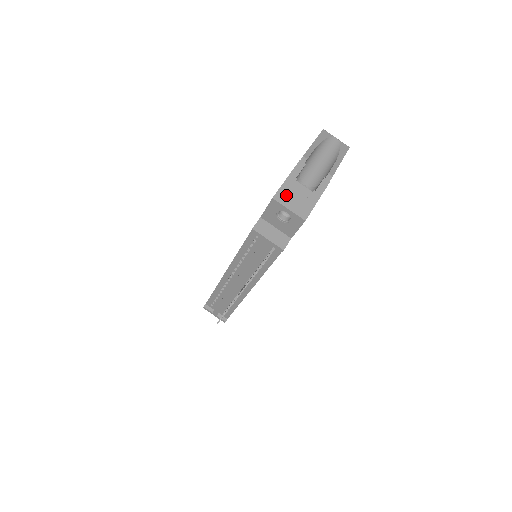
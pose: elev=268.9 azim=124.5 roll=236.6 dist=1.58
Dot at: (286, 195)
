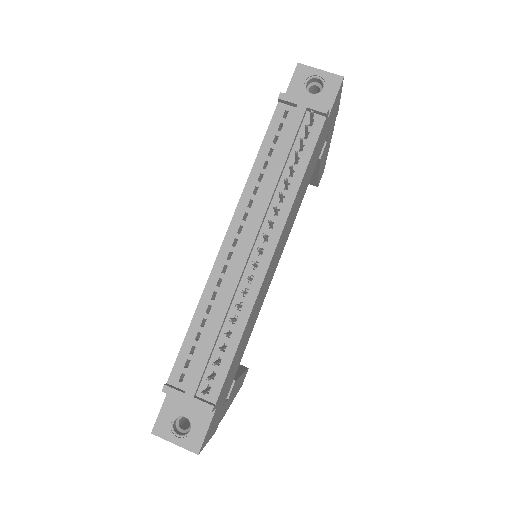
Dot at: occluded
